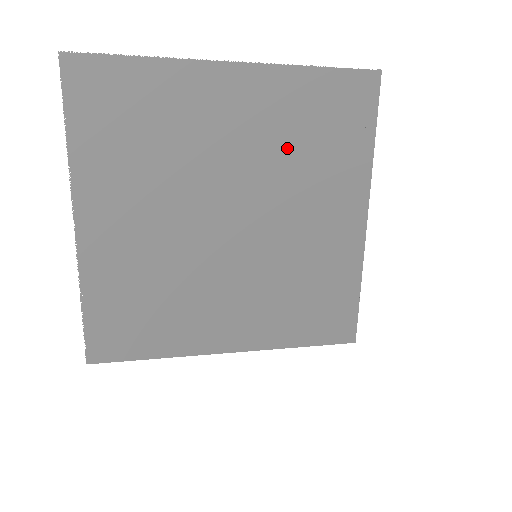
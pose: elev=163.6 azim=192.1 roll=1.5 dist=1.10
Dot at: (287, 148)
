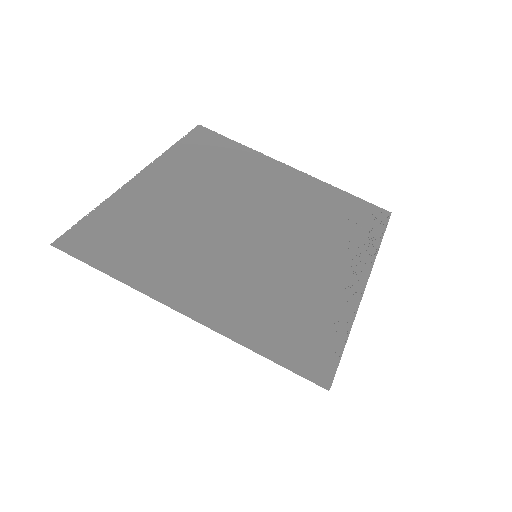
Dot at: (311, 213)
